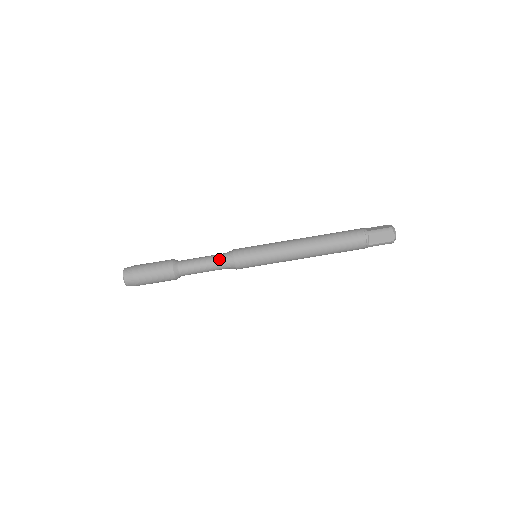
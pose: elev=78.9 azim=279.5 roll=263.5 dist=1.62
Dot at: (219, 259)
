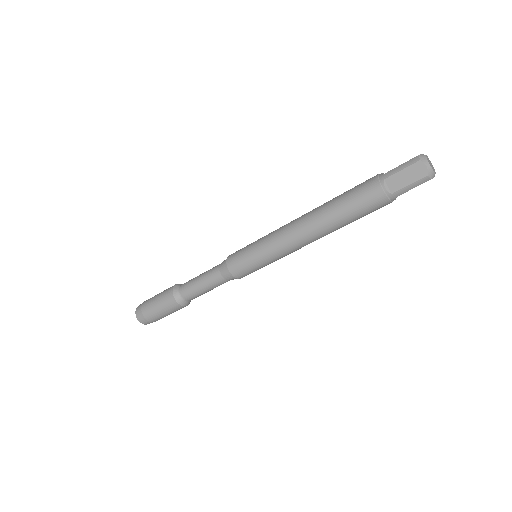
Dot at: (222, 283)
